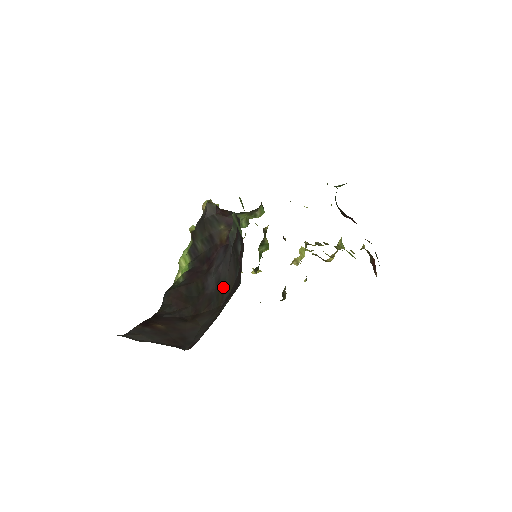
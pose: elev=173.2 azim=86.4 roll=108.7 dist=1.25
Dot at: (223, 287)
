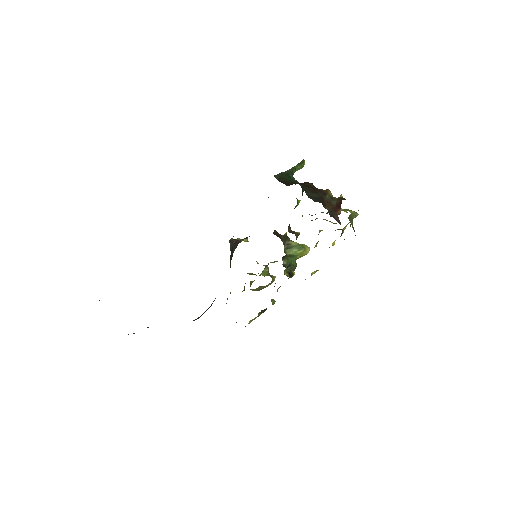
Dot at: occluded
